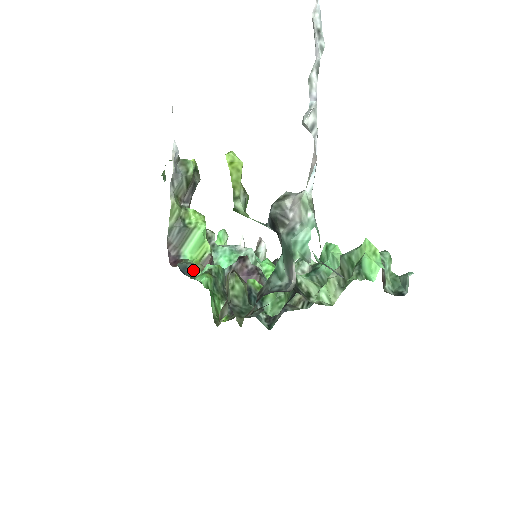
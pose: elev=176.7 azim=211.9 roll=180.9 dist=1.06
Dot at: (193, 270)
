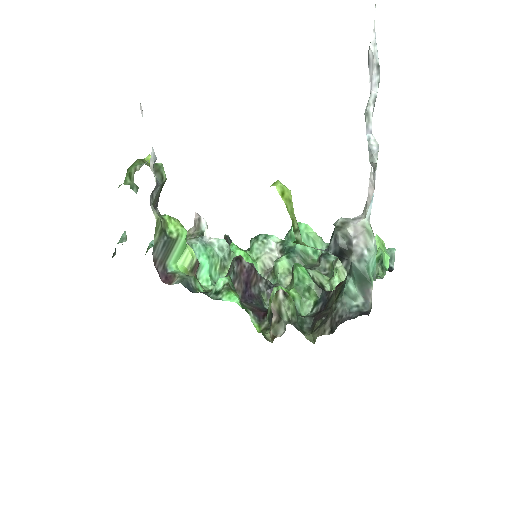
Dot at: (194, 284)
